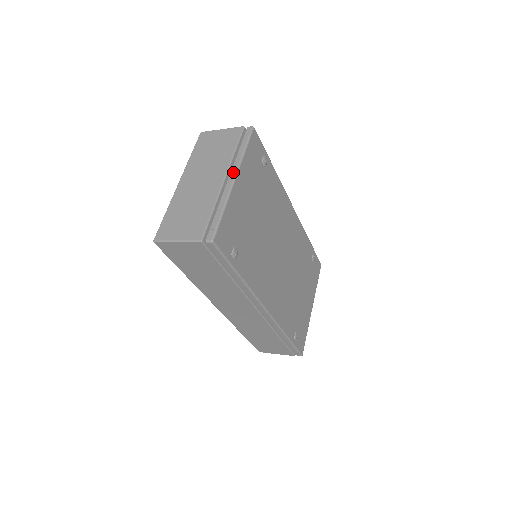
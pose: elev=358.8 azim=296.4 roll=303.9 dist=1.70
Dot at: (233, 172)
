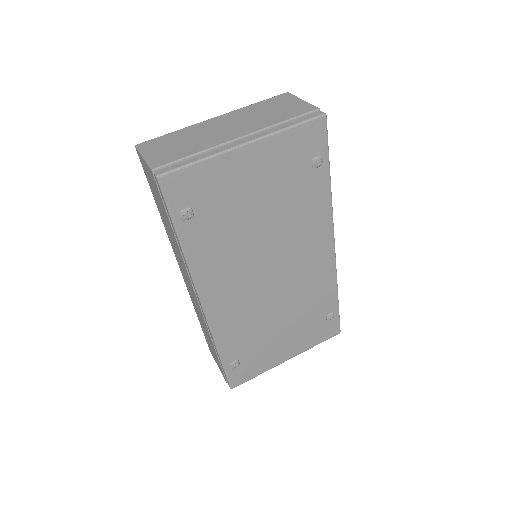
Dot at: (253, 137)
